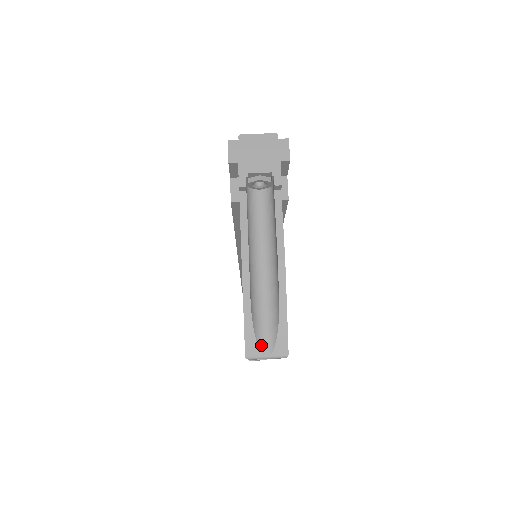
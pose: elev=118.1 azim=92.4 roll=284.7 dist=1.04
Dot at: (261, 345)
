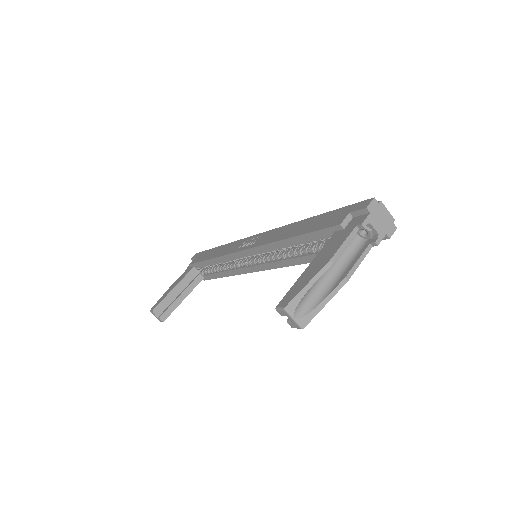
Dot at: (297, 309)
